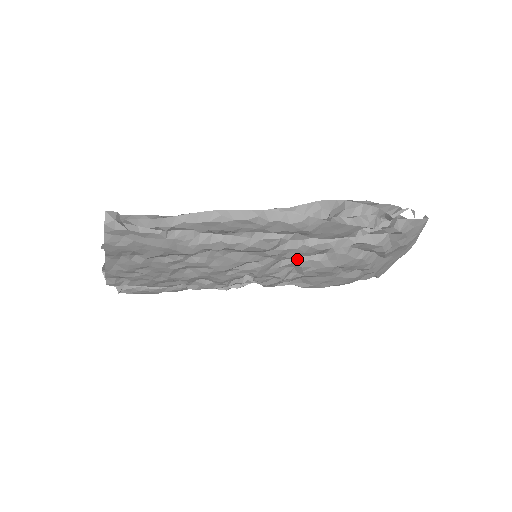
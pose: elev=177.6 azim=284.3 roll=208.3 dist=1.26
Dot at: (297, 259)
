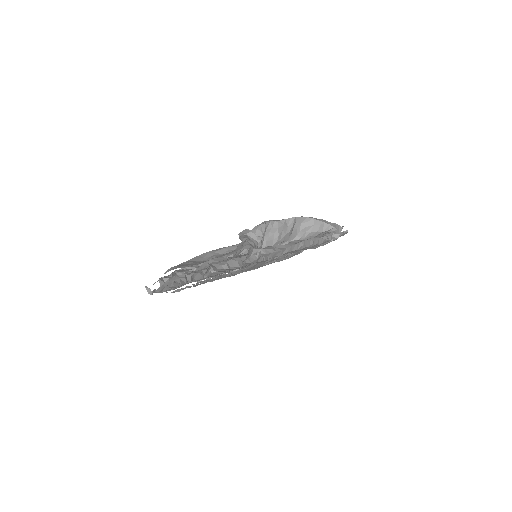
Dot at: occluded
